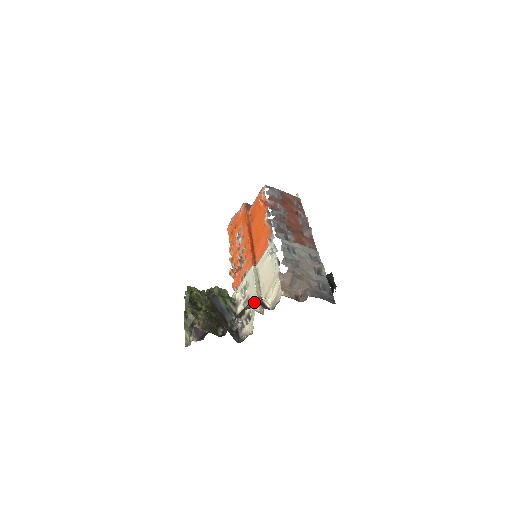
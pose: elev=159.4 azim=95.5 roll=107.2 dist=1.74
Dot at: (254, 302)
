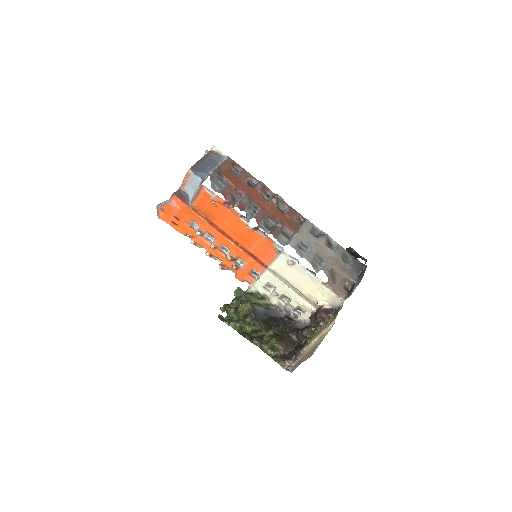
Dot at: (323, 317)
